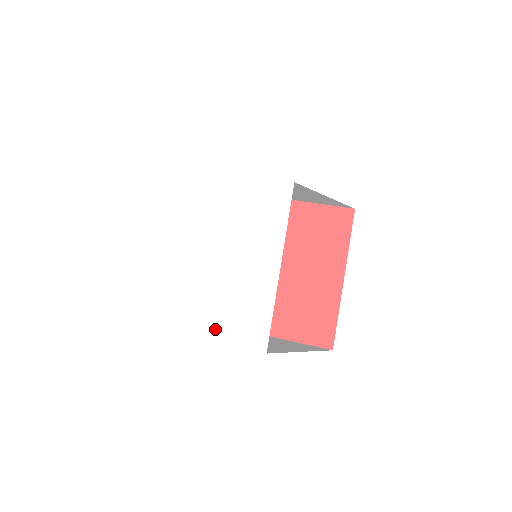
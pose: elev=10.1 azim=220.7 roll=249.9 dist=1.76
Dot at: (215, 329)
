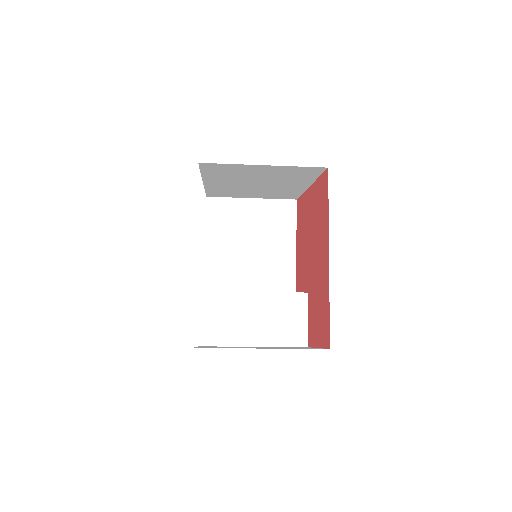
Dot at: occluded
